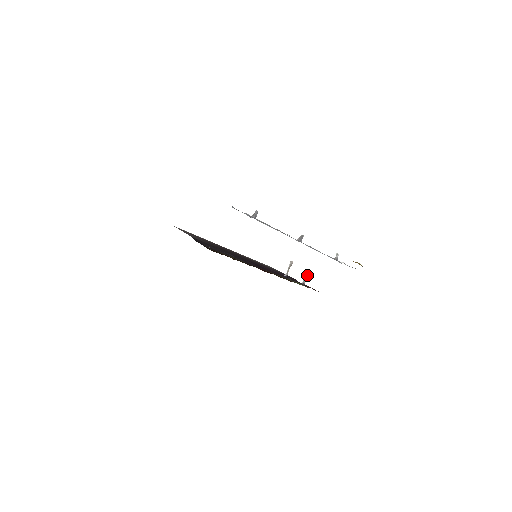
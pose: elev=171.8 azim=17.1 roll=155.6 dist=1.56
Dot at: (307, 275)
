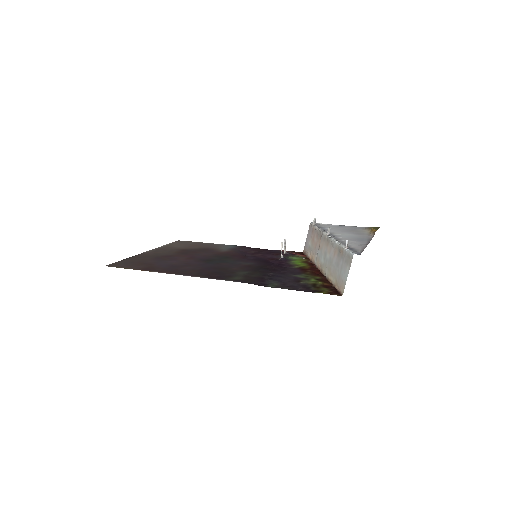
Dot at: (285, 245)
